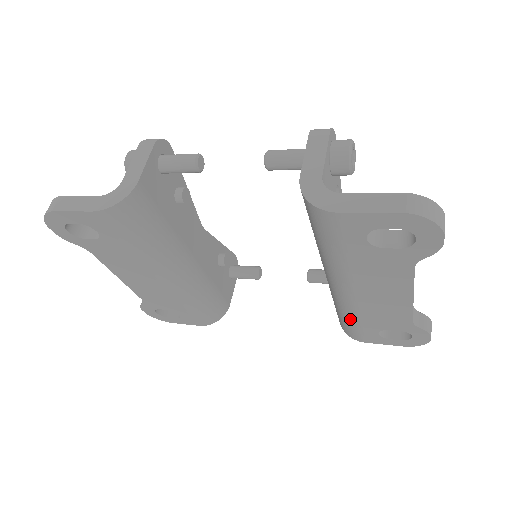
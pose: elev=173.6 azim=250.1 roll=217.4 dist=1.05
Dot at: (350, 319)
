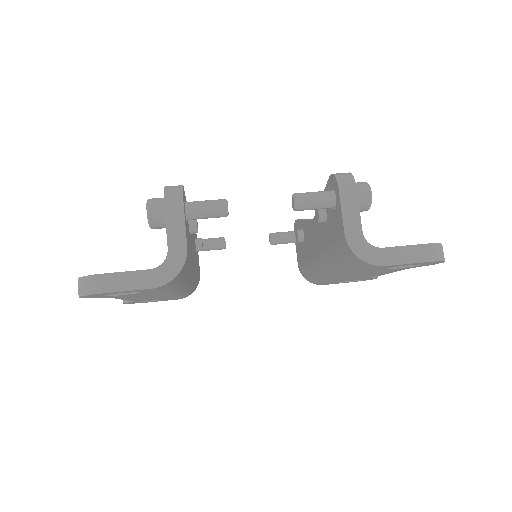
Dot at: (324, 281)
